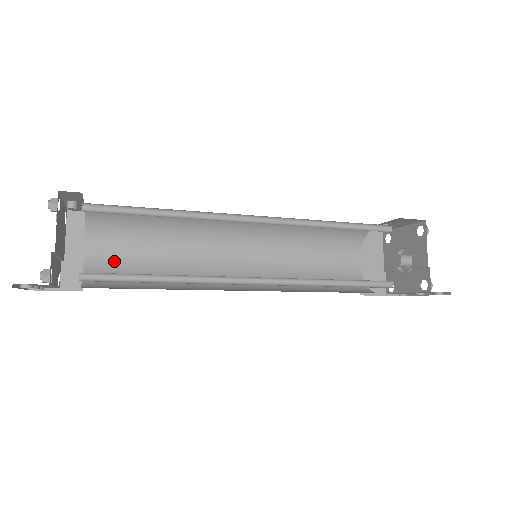
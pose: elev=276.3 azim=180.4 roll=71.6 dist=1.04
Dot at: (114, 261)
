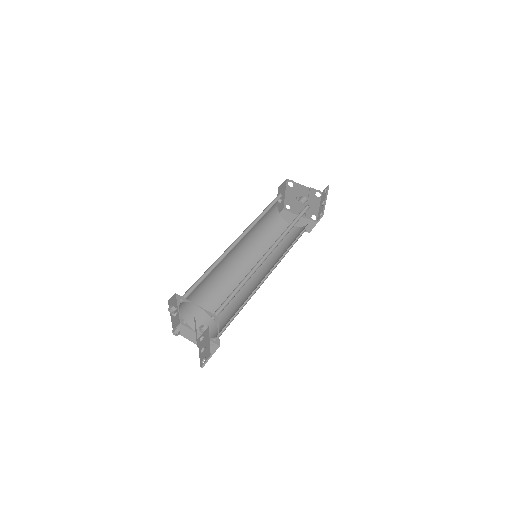
Dot at: (214, 324)
